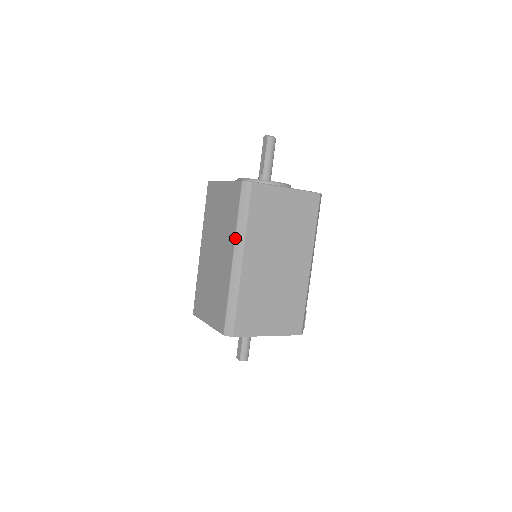
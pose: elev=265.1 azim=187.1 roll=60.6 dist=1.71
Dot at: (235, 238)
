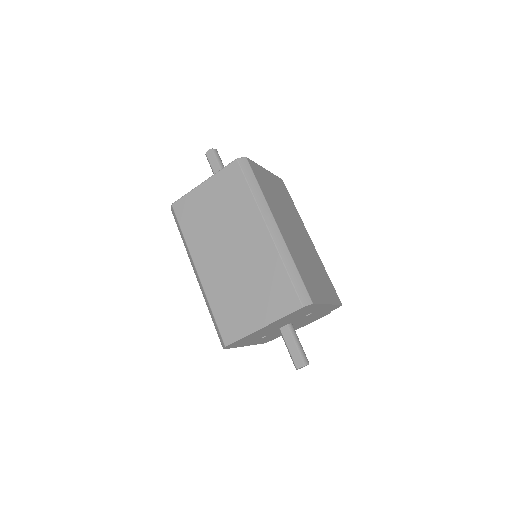
Dot at: (259, 208)
